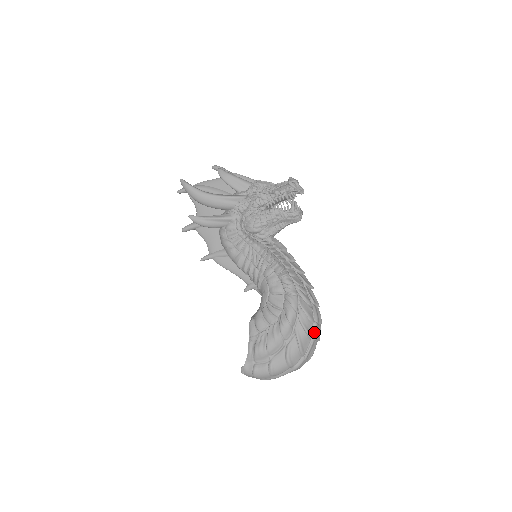
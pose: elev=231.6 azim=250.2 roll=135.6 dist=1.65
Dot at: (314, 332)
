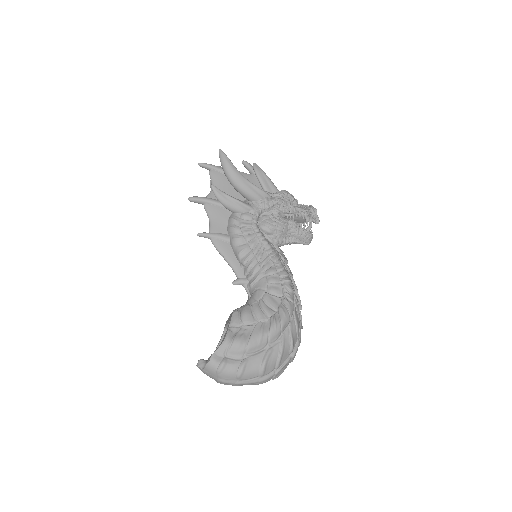
Dot at: (295, 349)
